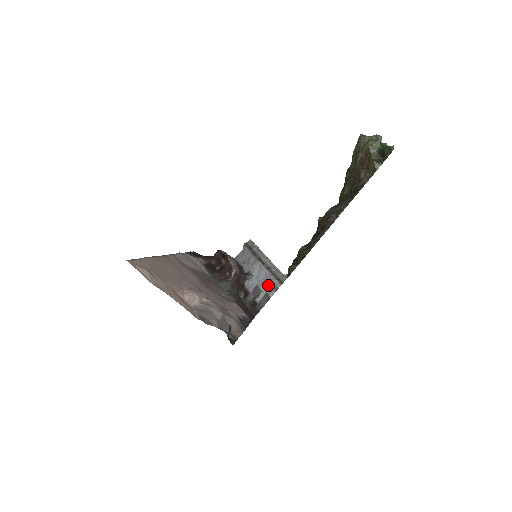
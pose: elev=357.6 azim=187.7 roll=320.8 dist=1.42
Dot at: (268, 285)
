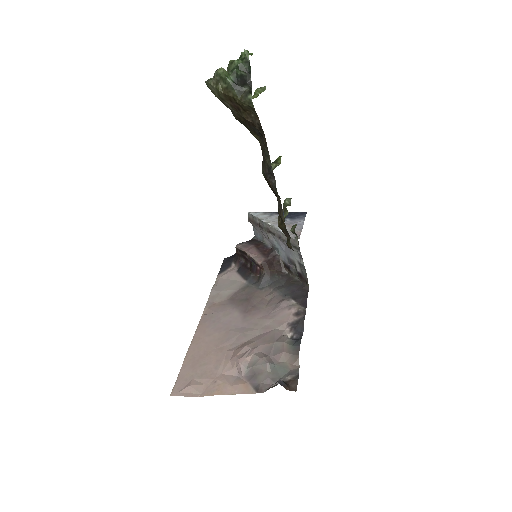
Dot at: (293, 254)
